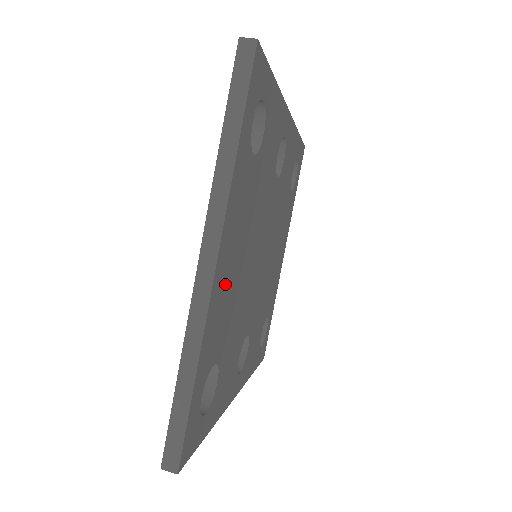
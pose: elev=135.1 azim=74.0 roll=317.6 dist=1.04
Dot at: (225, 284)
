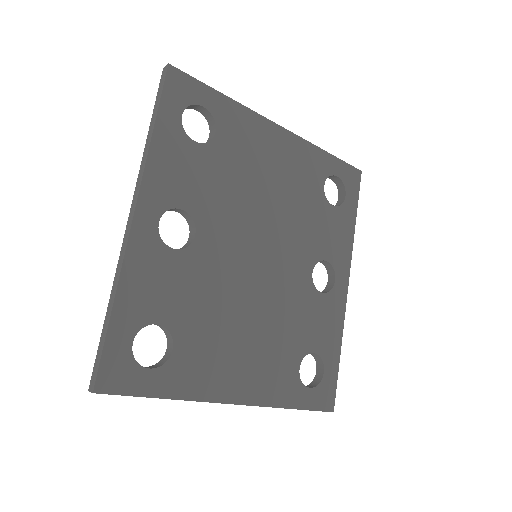
Dot at: (265, 146)
